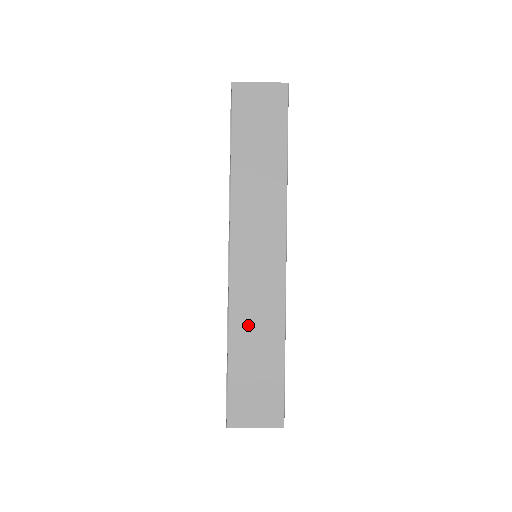
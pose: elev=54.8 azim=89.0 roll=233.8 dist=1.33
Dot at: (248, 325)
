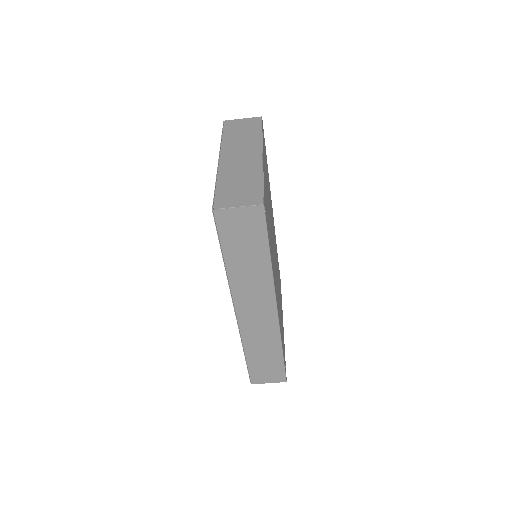
Dot at: (256, 345)
